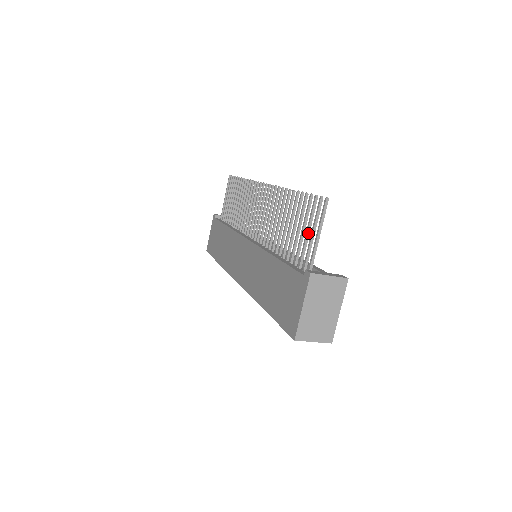
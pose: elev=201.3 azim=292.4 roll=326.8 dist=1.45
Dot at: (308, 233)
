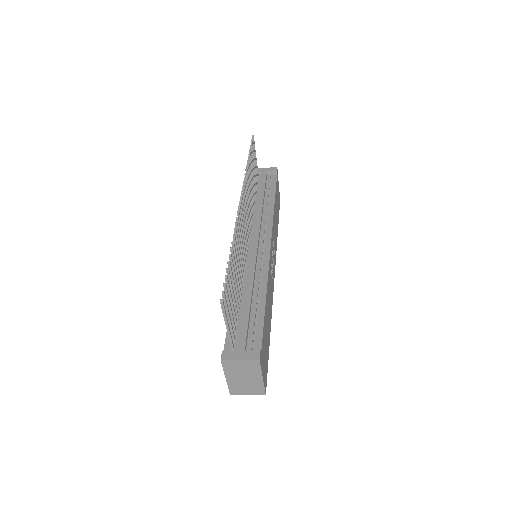
Dot at: (230, 310)
